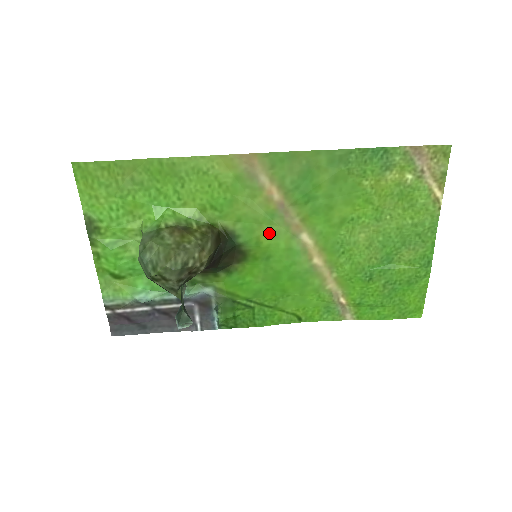
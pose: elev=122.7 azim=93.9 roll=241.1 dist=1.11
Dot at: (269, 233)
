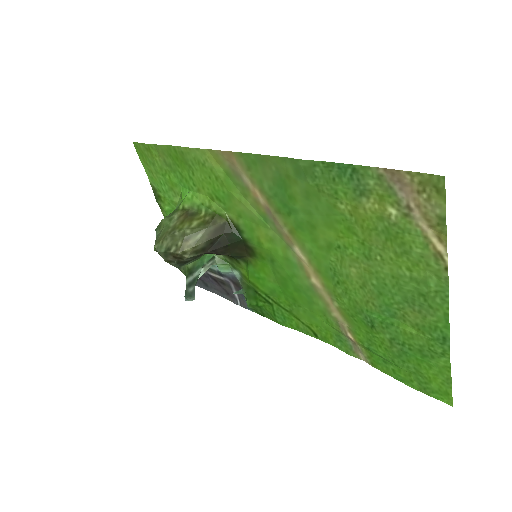
Dot at: (267, 236)
